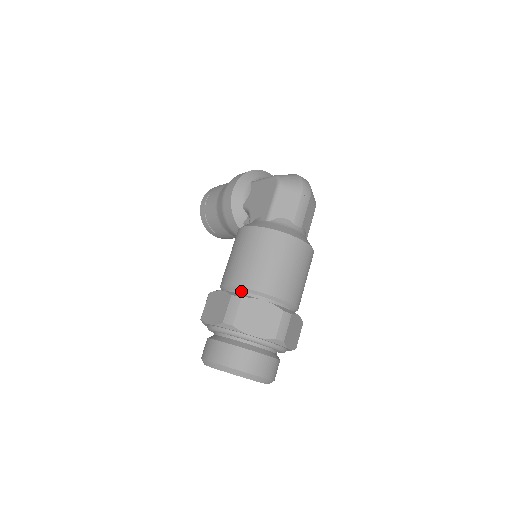
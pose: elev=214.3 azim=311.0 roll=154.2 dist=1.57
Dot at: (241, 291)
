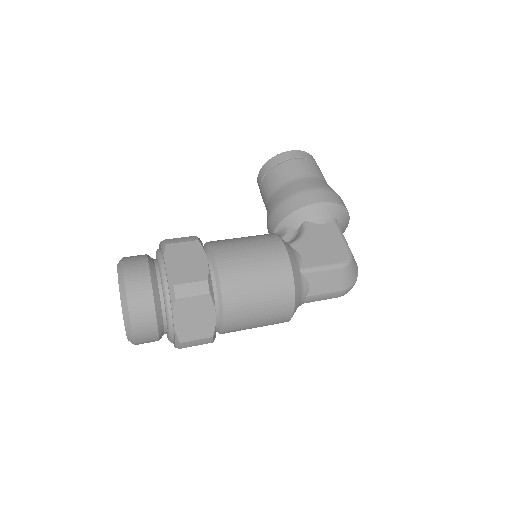
Dot at: (216, 283)
